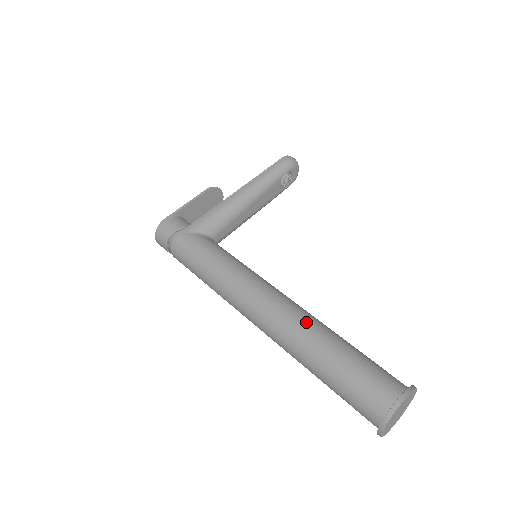
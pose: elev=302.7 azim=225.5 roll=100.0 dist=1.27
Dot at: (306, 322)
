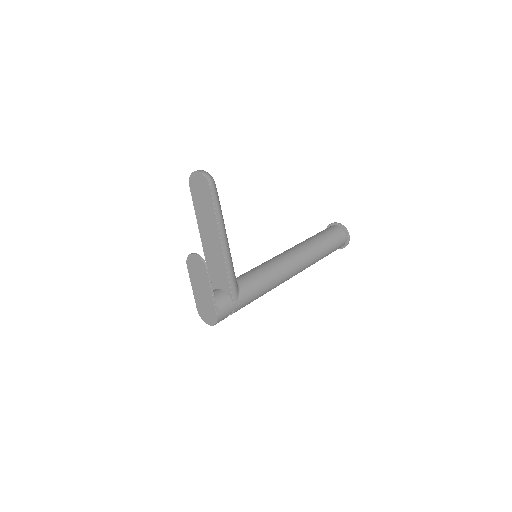
Dot at: (313, 255)
